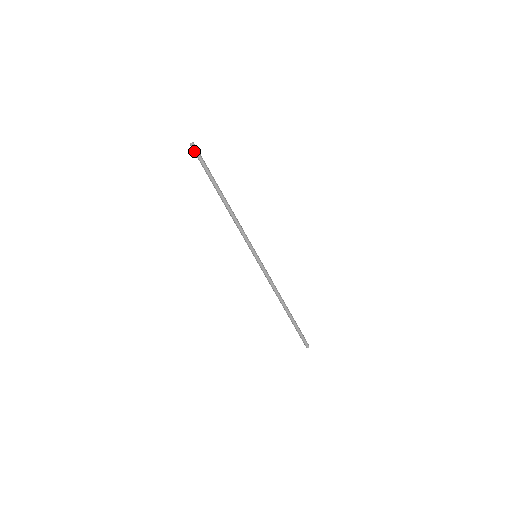
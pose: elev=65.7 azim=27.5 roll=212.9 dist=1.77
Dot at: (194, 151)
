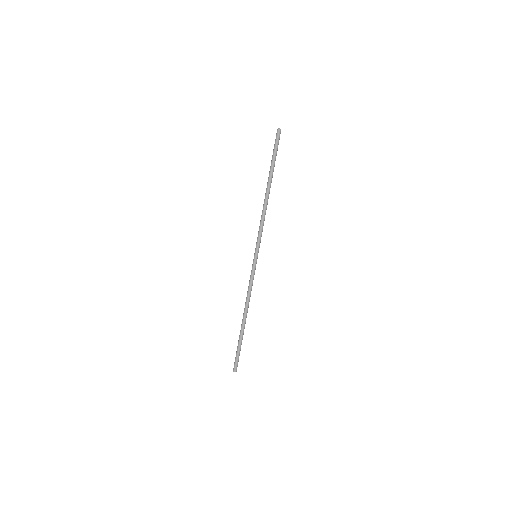
Dot at: (277, 136)
